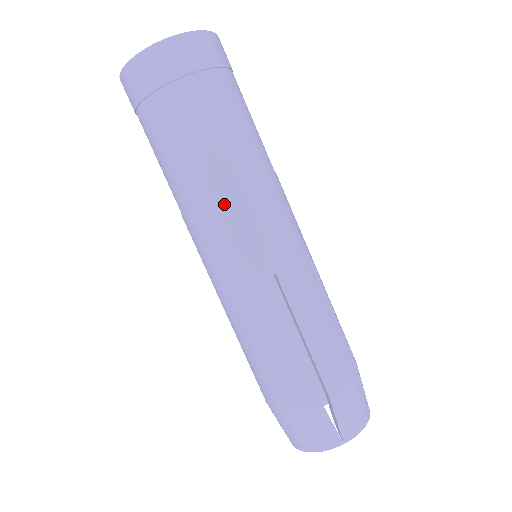
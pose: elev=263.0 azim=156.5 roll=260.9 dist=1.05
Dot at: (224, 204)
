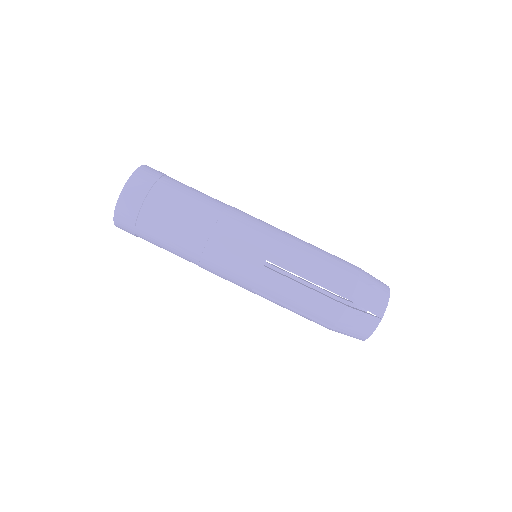
Dot at: (228, 216)
